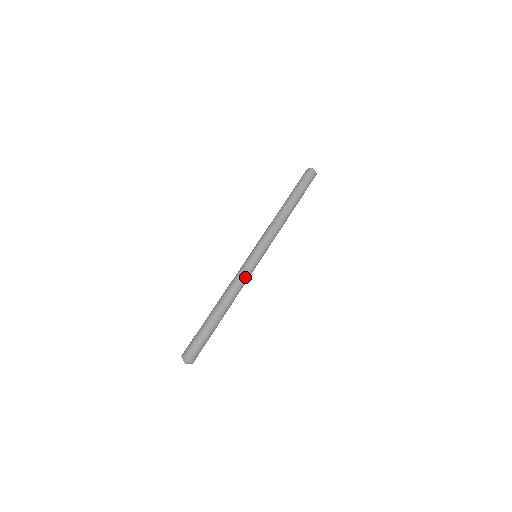
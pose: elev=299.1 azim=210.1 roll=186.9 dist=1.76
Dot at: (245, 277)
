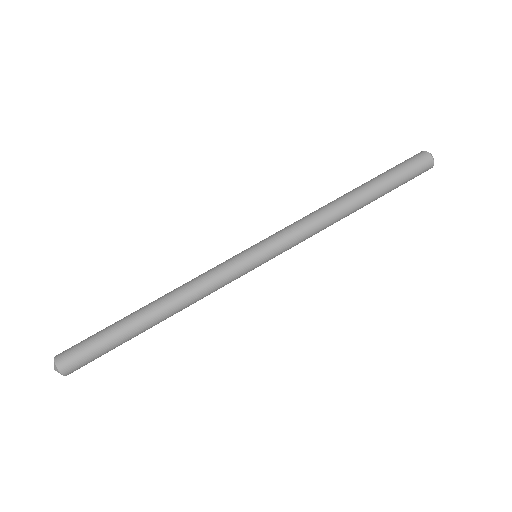
Dot at: occluded
